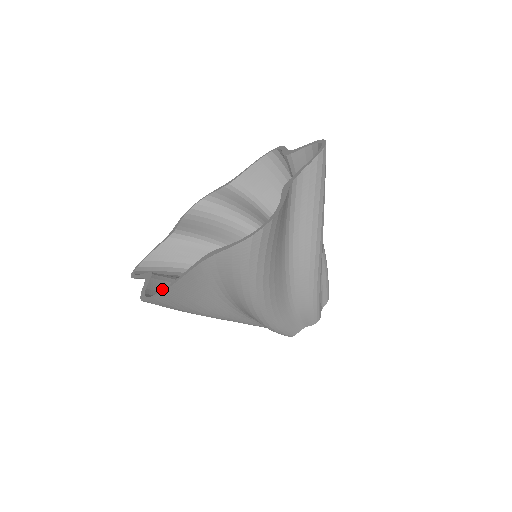
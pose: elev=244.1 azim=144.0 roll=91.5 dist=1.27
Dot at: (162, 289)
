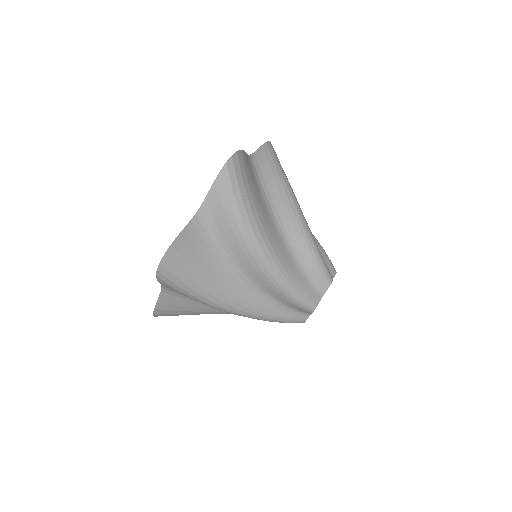
Dot at: (219, 209)
